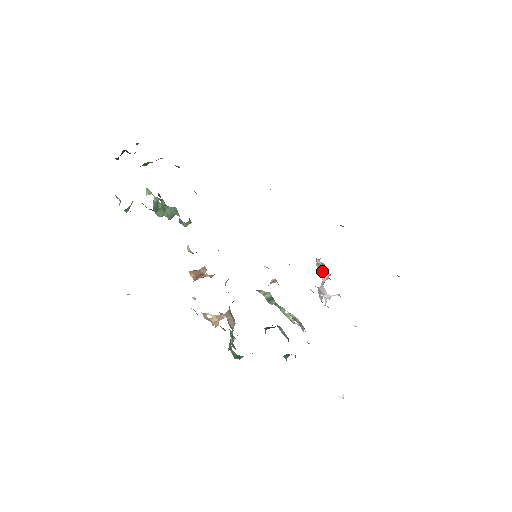
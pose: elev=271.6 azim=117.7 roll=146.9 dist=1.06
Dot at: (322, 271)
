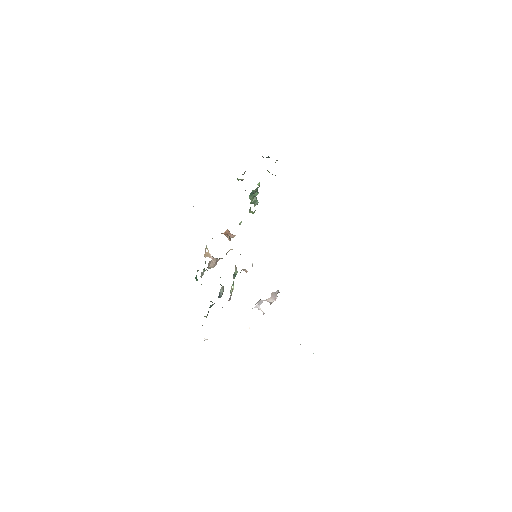
Dot at: (272, 297)
